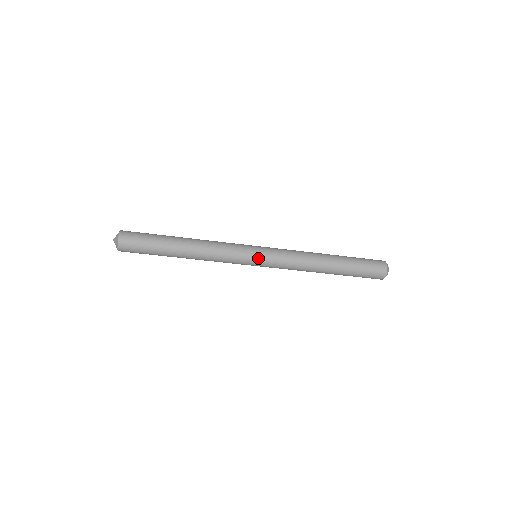
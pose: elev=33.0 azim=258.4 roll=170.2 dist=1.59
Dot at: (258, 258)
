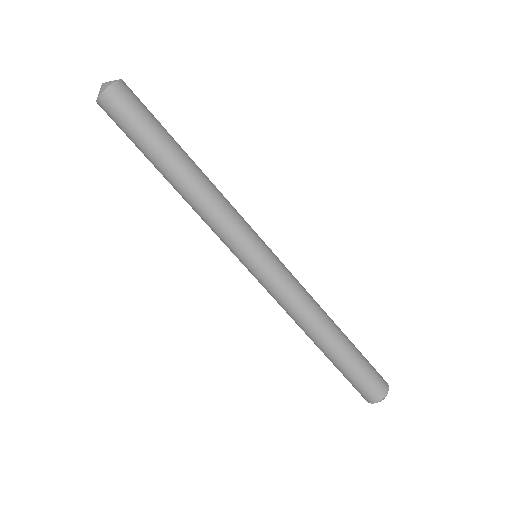
Dot at: (262, 256)
